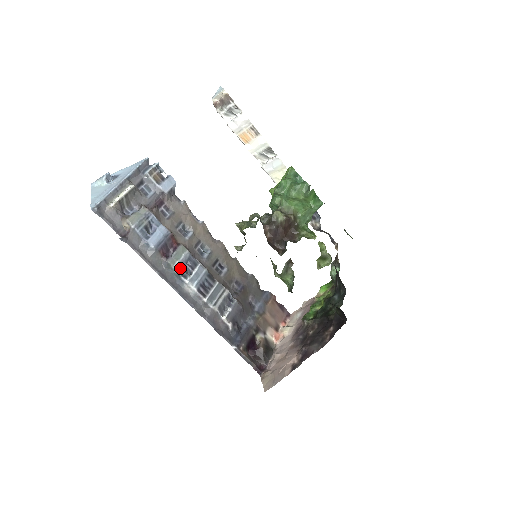
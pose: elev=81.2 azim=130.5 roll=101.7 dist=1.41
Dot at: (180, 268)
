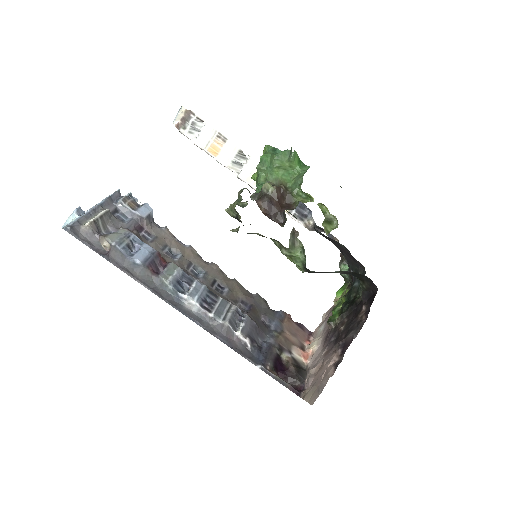
Dot at: (175, 284)
